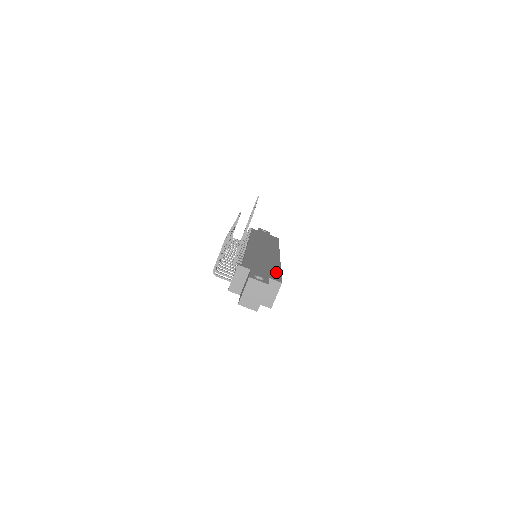
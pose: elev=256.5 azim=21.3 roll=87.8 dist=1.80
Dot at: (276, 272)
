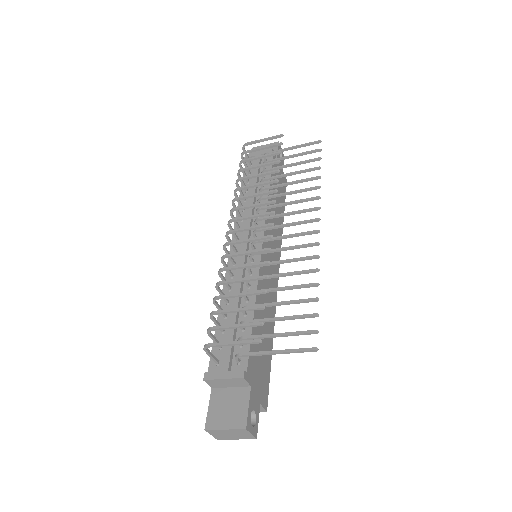
Dot at: (268, 365)
